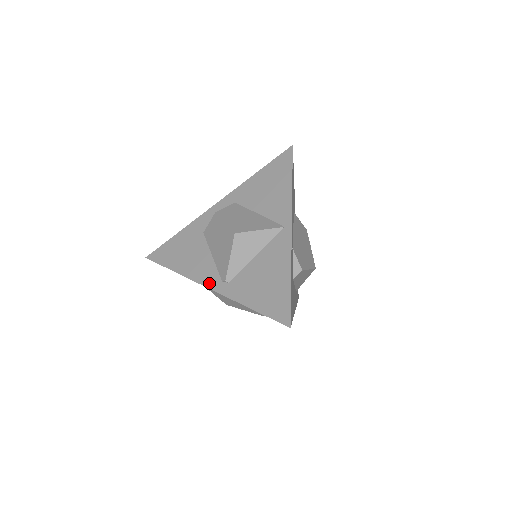
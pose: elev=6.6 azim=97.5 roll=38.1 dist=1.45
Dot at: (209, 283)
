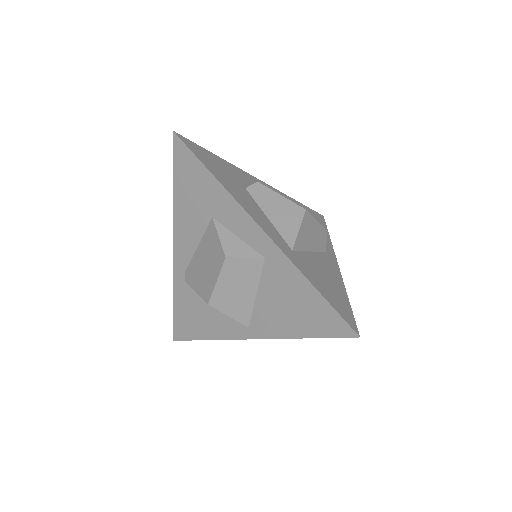
Dot at: occluded
